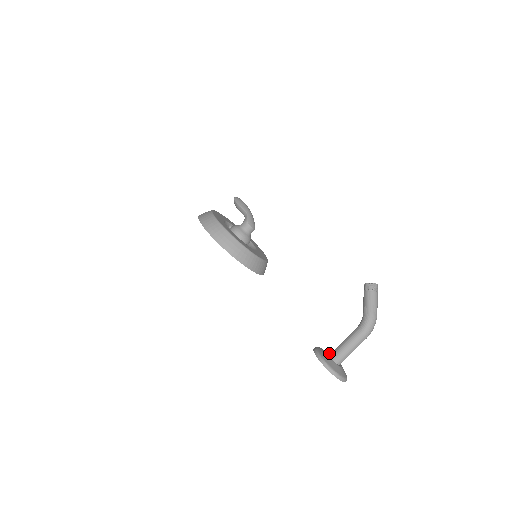
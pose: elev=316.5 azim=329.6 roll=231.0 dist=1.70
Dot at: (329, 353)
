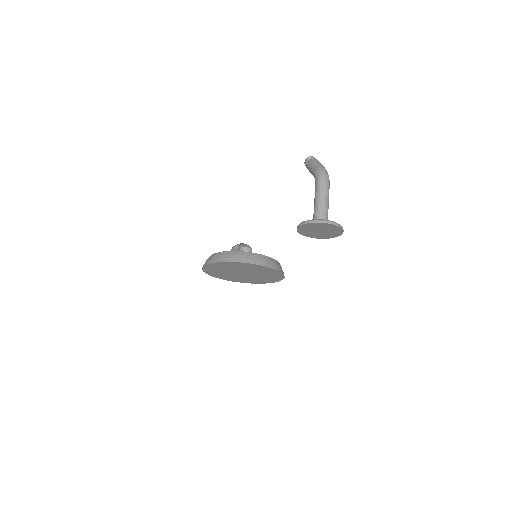
Dot at: occluded
